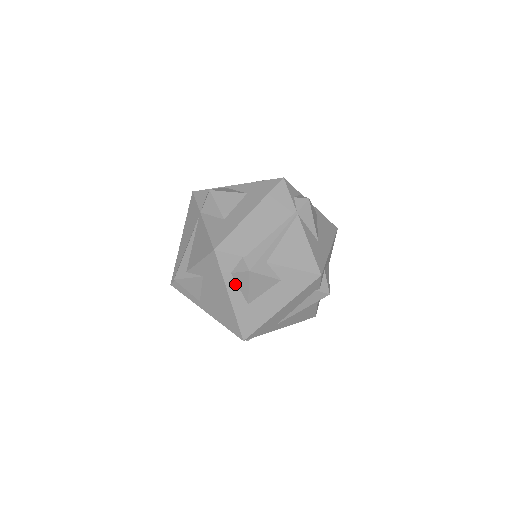
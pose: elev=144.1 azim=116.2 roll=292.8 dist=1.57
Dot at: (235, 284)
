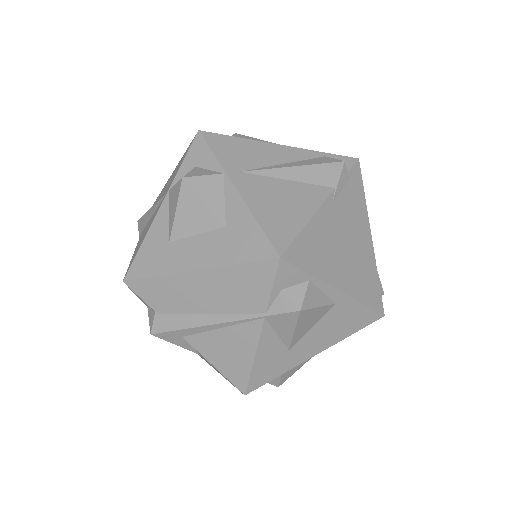
Dot at: occluded
